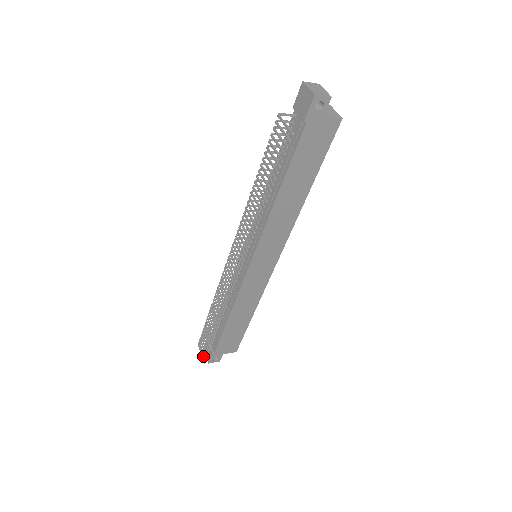
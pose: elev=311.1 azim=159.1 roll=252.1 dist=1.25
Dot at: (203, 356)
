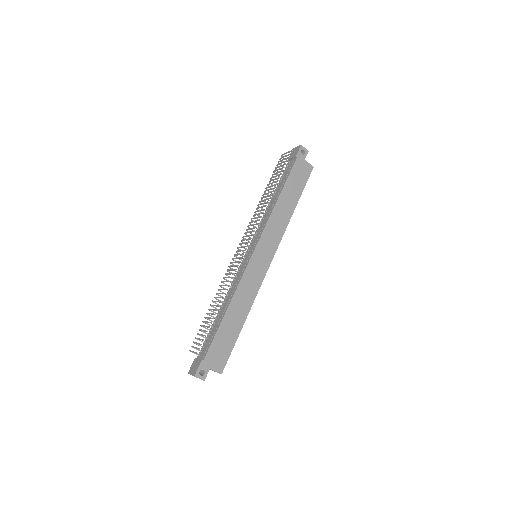
Dot at: (197, 348)
